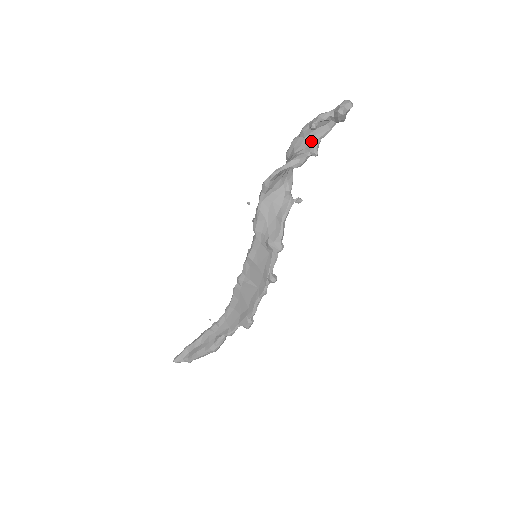
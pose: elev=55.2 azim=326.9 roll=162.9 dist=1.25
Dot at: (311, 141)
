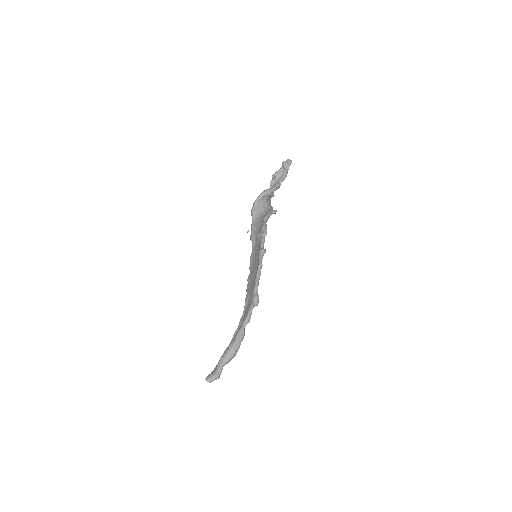
Dot at: occluded
